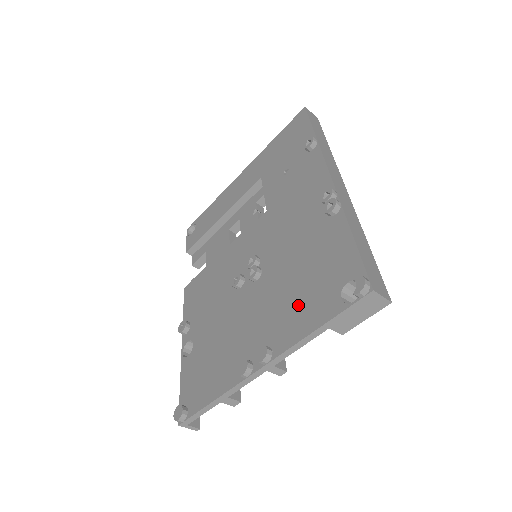
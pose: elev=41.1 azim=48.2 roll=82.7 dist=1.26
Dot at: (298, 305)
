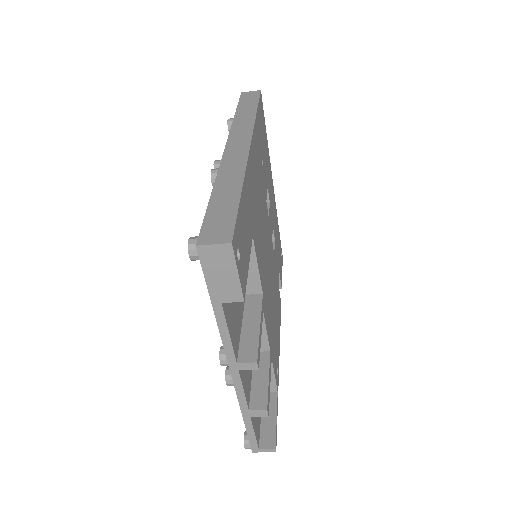
Dot at: occluded
